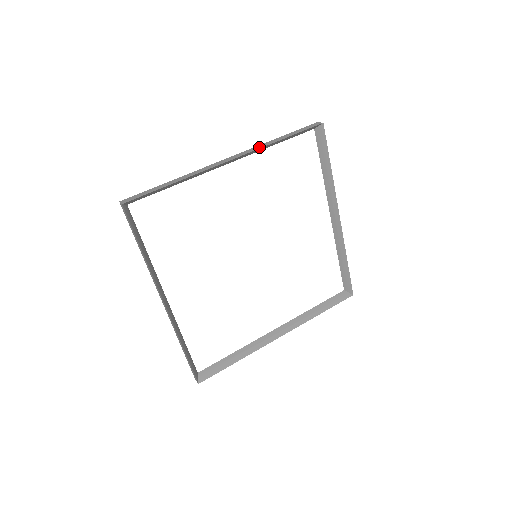
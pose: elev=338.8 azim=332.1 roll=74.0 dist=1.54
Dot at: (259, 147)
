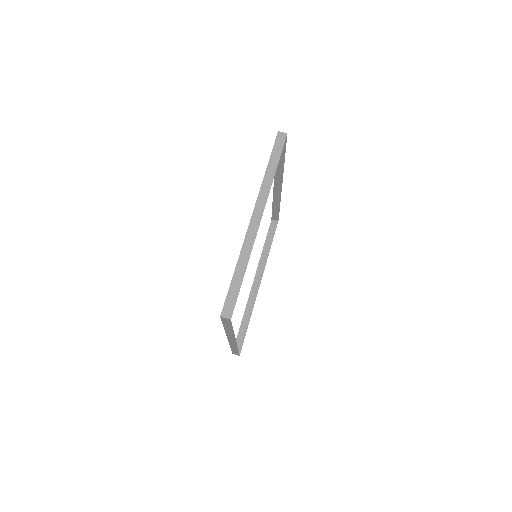
Dot at: (266, 190)
